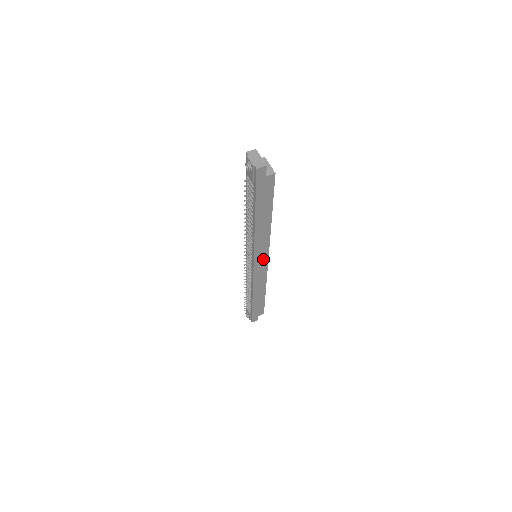
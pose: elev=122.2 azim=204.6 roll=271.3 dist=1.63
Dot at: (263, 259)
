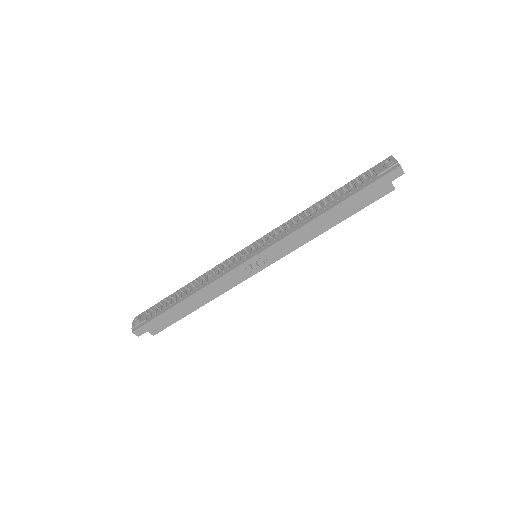
Dot at: (264, 262)
